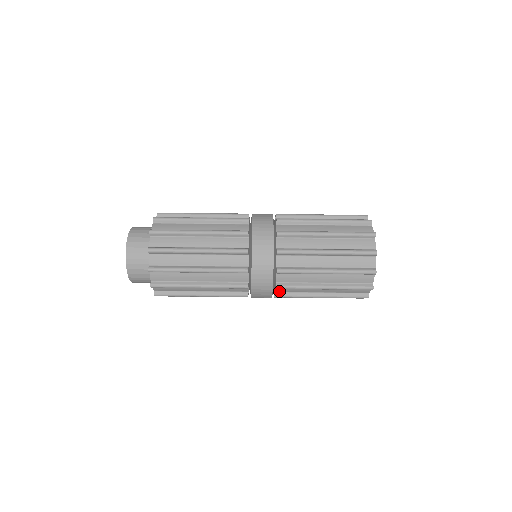
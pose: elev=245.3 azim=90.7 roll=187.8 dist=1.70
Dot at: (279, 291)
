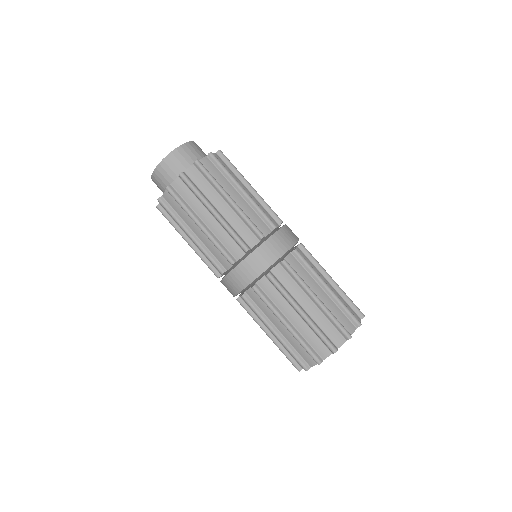
Dot at: (249, 294)
